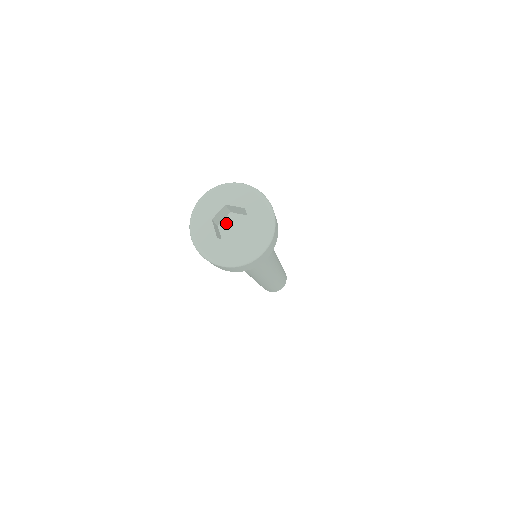
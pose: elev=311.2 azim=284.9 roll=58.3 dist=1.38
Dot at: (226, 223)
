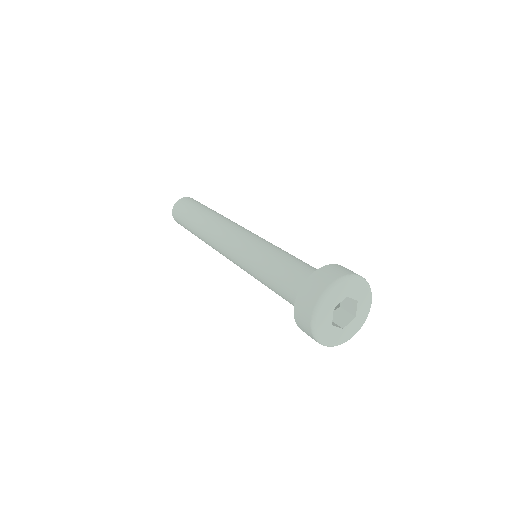
Dot at: occluded
